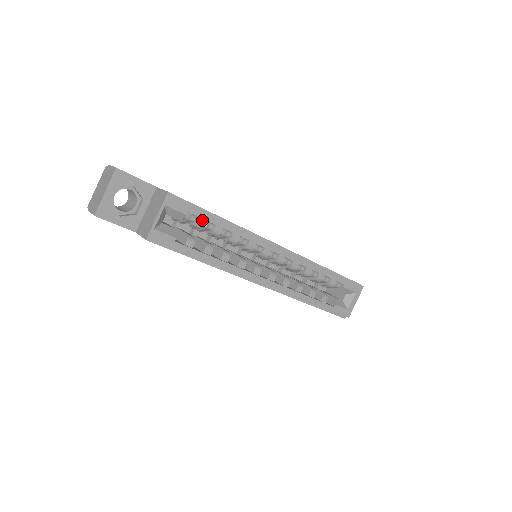
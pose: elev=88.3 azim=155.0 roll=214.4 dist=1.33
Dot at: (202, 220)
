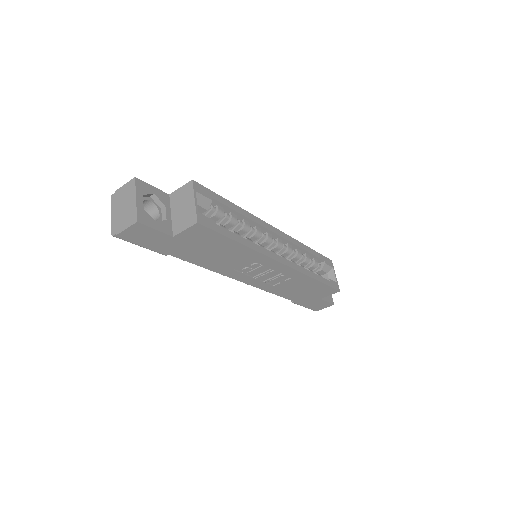
Dot at: (221, 208)
